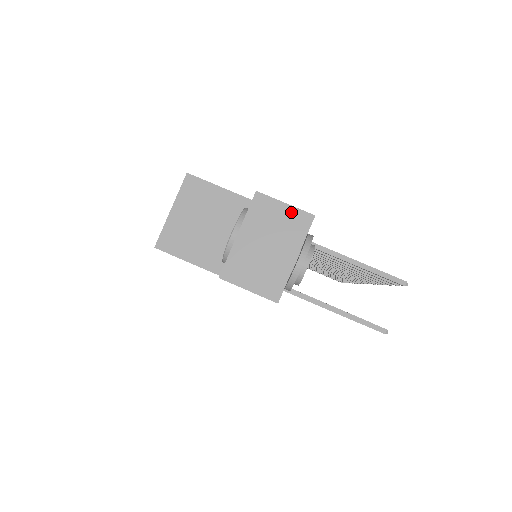
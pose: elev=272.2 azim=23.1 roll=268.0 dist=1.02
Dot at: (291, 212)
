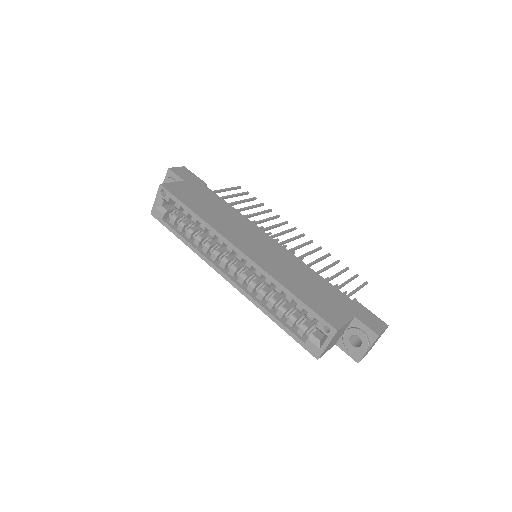
Dot at: occluded
